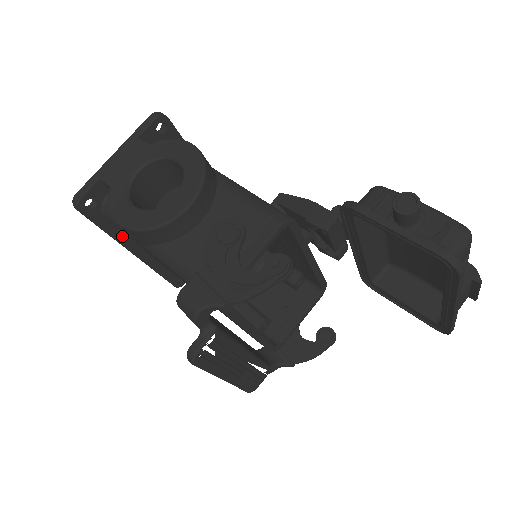
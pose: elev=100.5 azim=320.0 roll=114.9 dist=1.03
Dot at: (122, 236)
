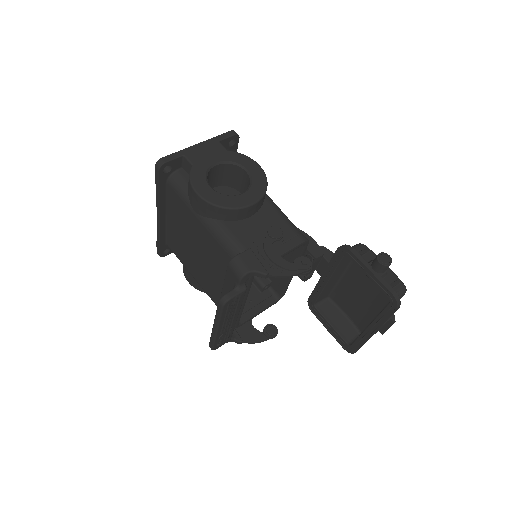
Dot at: (164, 200)
